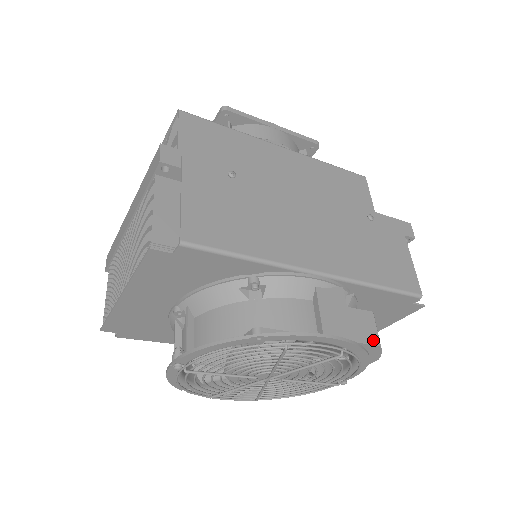
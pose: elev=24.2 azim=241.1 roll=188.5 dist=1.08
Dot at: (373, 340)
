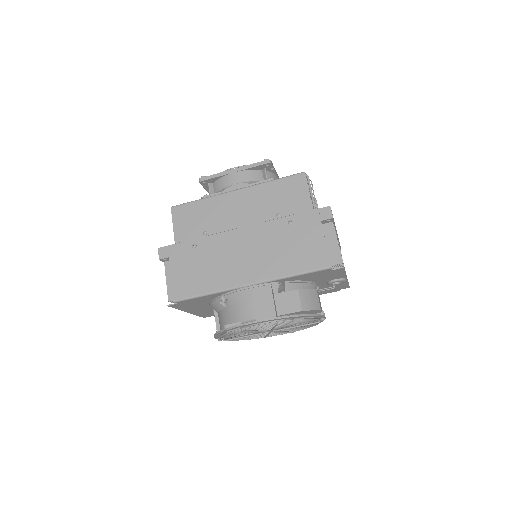
Dot at: (296, 309)
